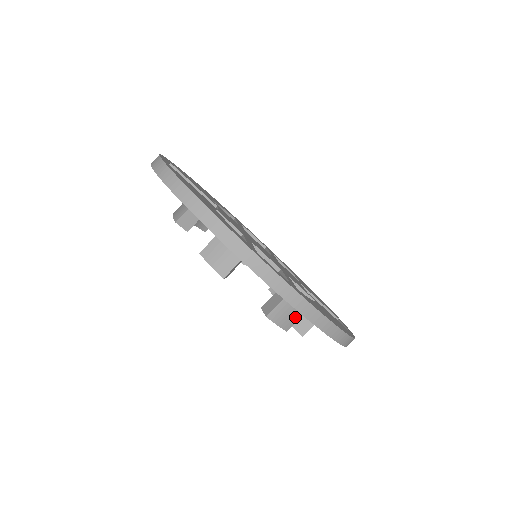
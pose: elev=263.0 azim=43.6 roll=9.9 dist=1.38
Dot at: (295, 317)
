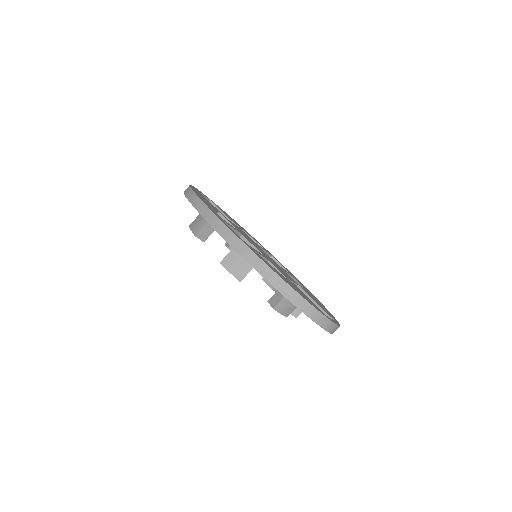
Dot at: (246, 268)
